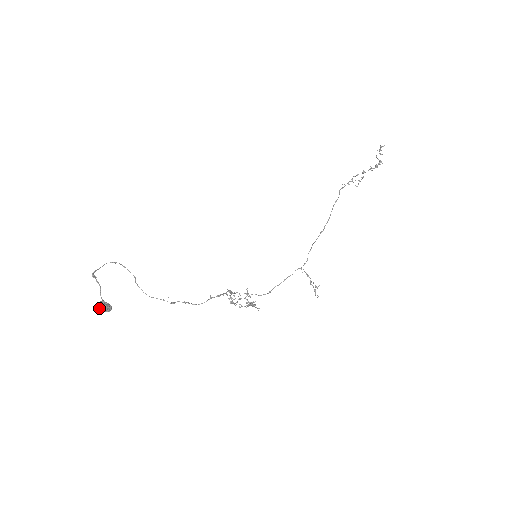
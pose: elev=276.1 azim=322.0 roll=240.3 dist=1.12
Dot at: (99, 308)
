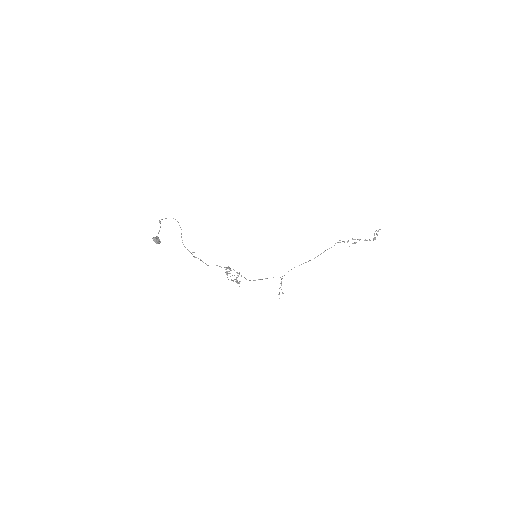
Dot at: (154, 240)
